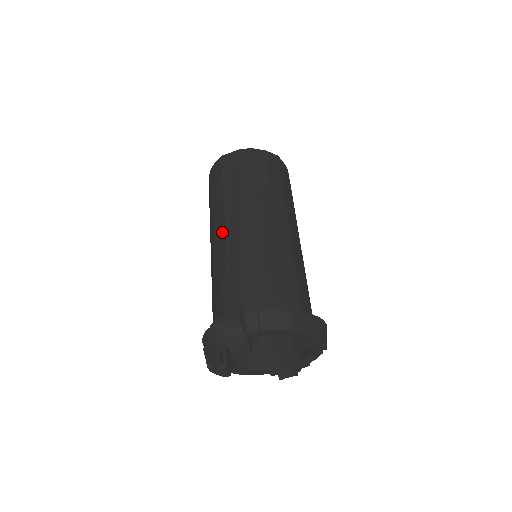
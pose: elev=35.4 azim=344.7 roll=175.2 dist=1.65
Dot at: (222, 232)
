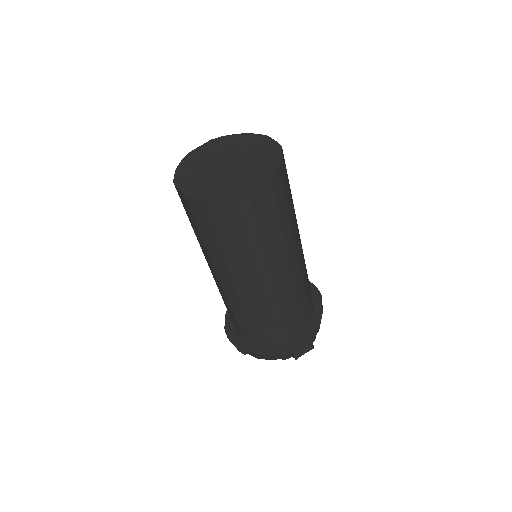
Dot at: (268, 284)
